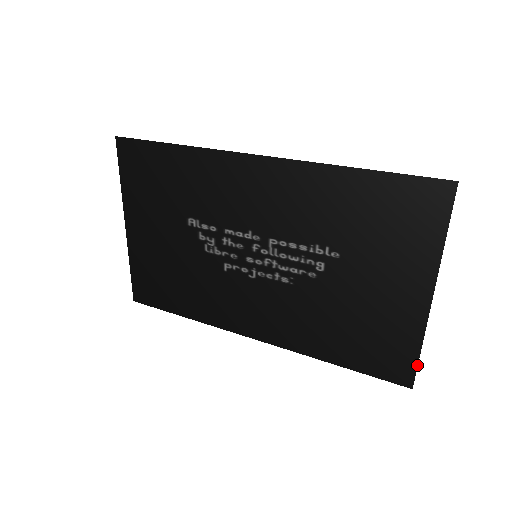
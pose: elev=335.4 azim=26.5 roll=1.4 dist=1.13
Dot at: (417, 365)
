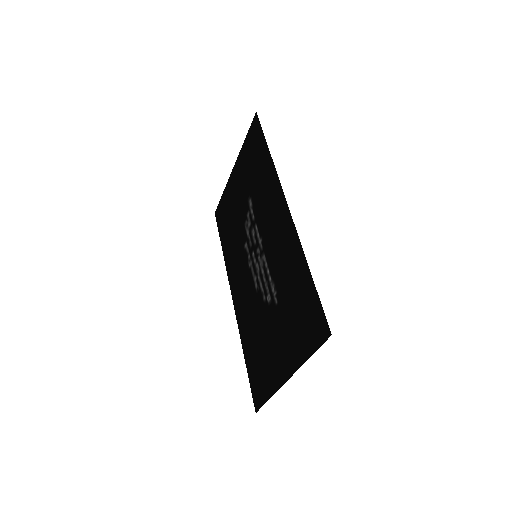
Dot at: occluded
